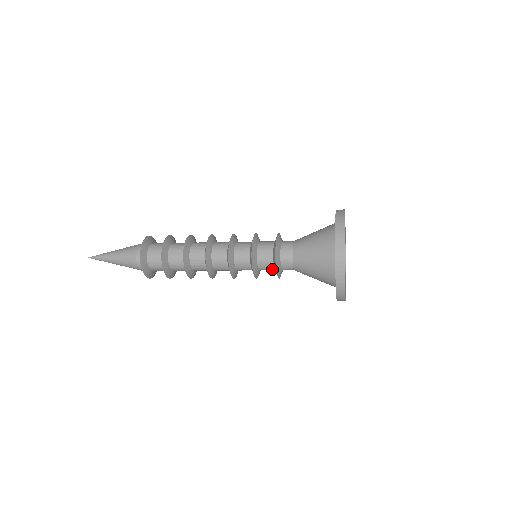
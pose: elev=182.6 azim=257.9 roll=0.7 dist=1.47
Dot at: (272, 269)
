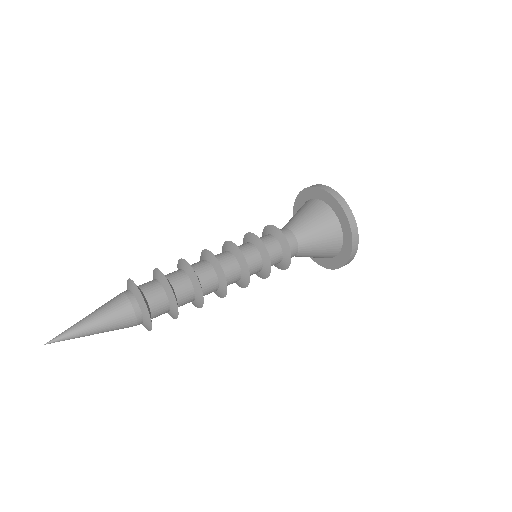
Dot at: (280, 259)
